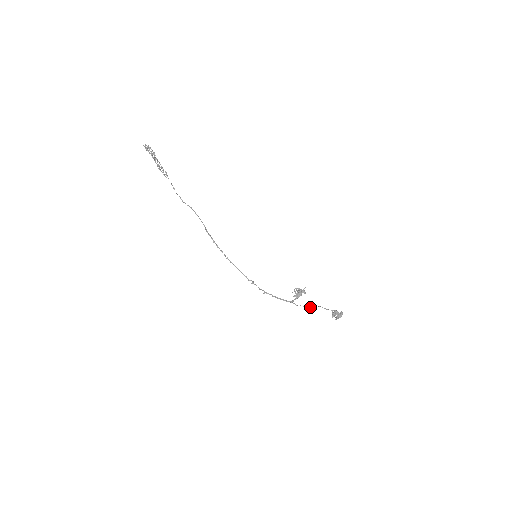
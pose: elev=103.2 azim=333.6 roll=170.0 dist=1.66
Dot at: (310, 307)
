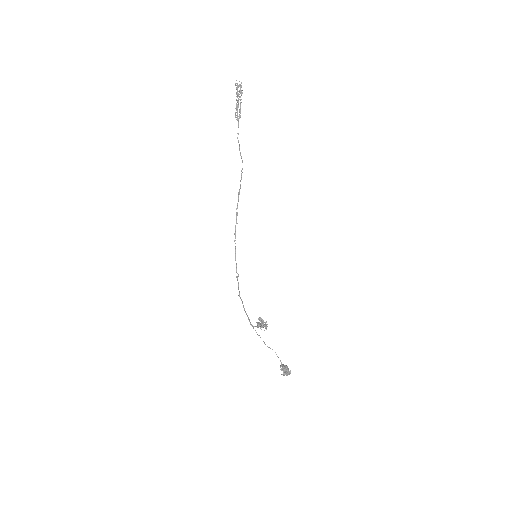
Dot at: occluded
